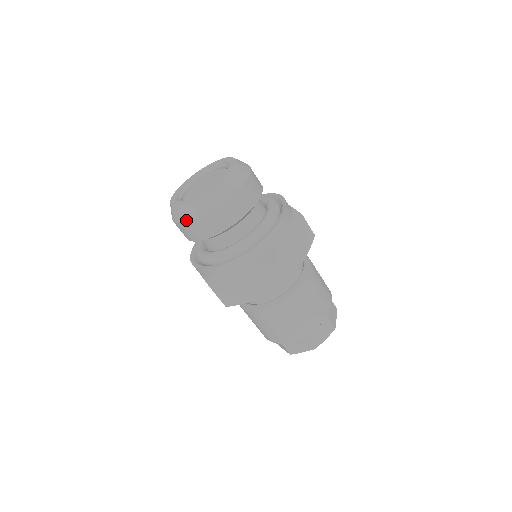
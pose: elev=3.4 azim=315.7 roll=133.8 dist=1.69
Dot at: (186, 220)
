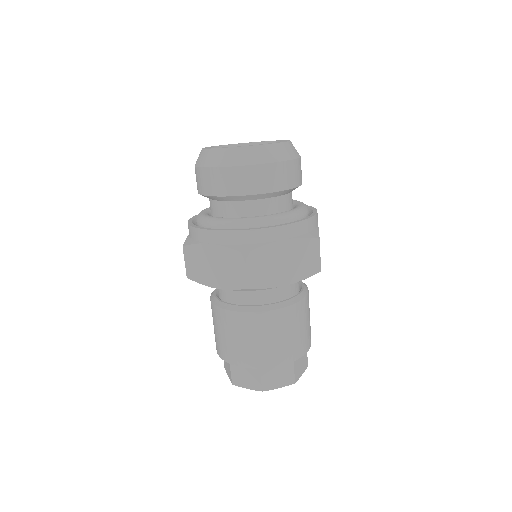
Dot at: (247, 163)
